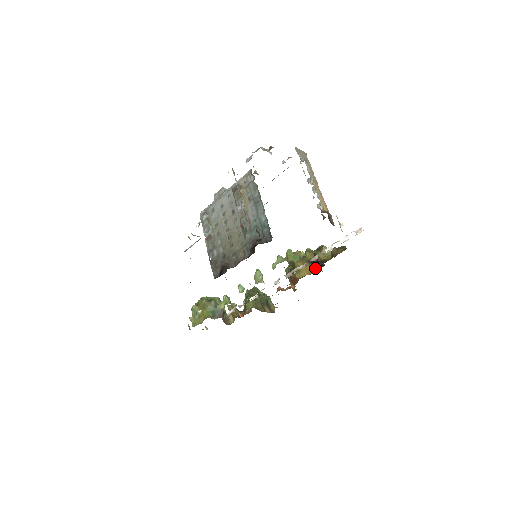
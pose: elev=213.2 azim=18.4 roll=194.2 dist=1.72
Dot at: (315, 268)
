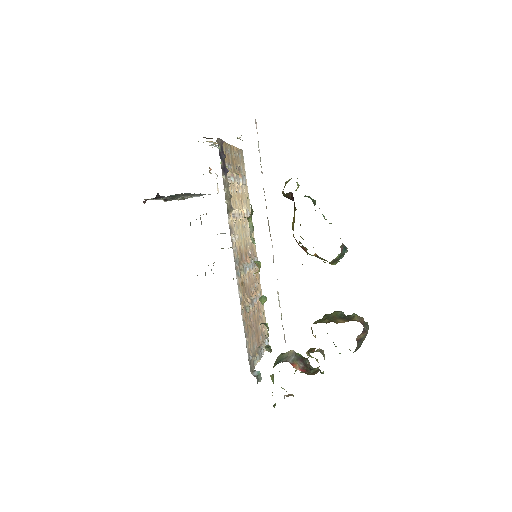
Dot at: (295, 207)
